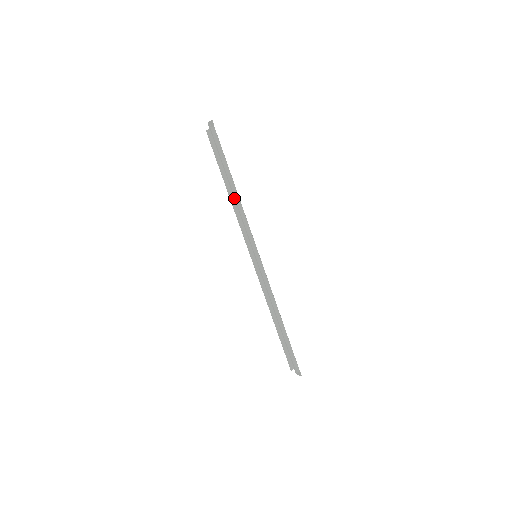
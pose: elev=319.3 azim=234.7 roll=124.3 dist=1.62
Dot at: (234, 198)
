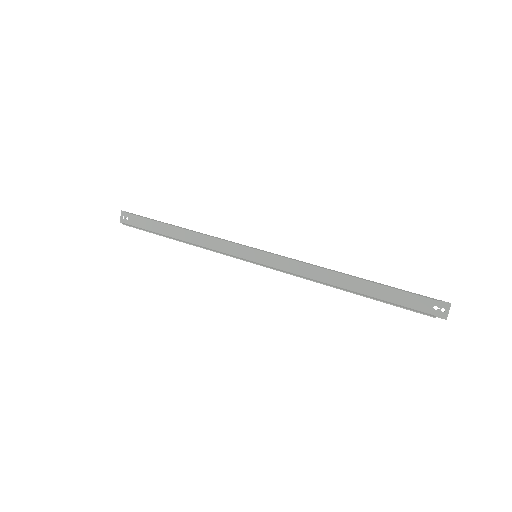
Dot at: (189, 242)
